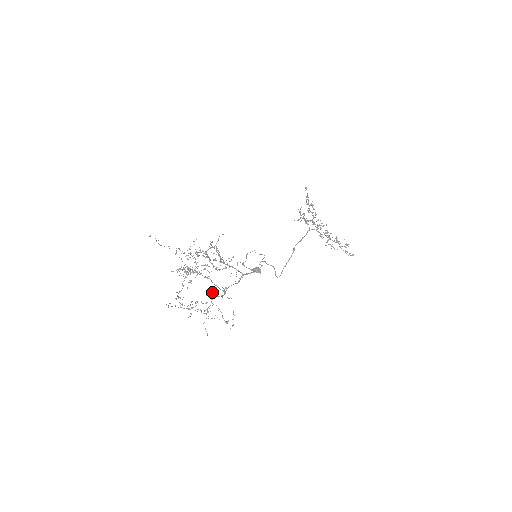
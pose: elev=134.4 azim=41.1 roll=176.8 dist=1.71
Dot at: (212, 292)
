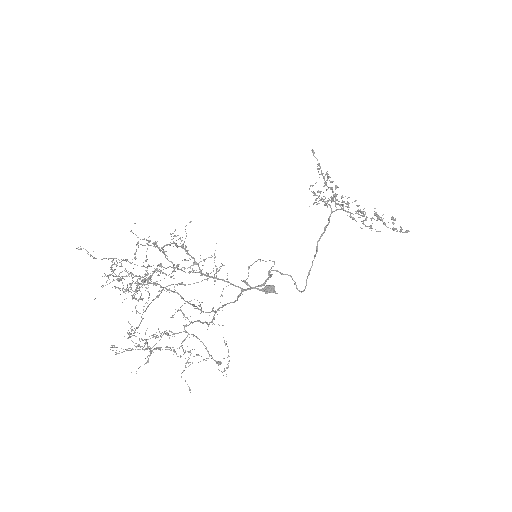
Dot at: occluded
